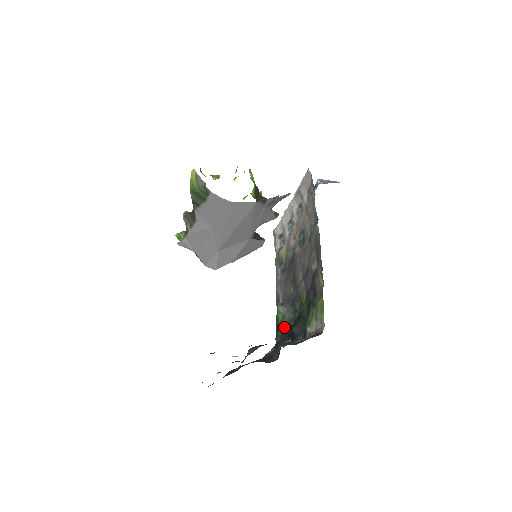
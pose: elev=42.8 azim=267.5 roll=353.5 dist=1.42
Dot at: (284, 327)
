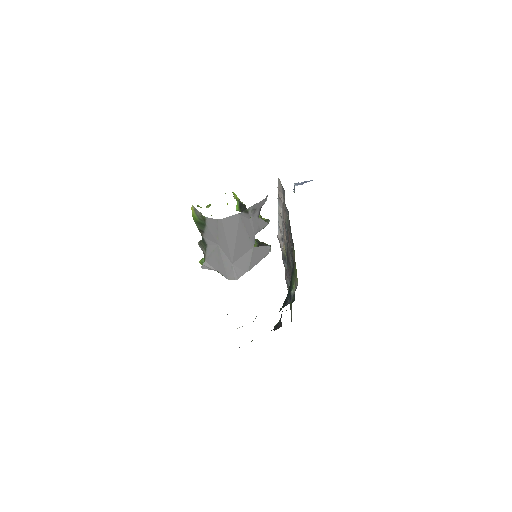
Dot at: occluded
